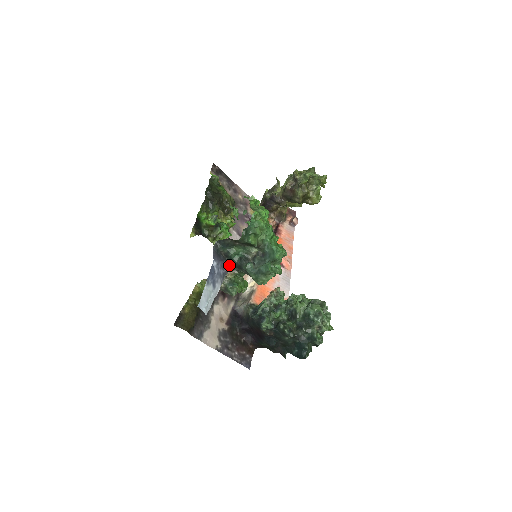
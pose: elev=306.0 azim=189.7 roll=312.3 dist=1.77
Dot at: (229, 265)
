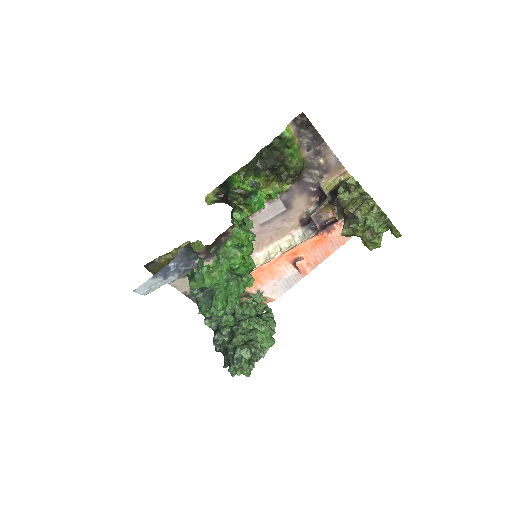
Dot at: occluded
